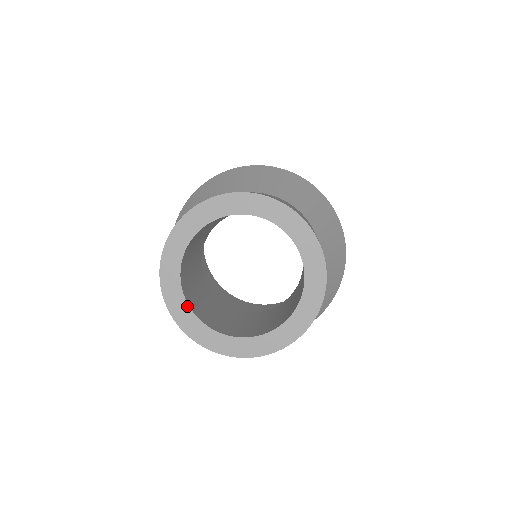
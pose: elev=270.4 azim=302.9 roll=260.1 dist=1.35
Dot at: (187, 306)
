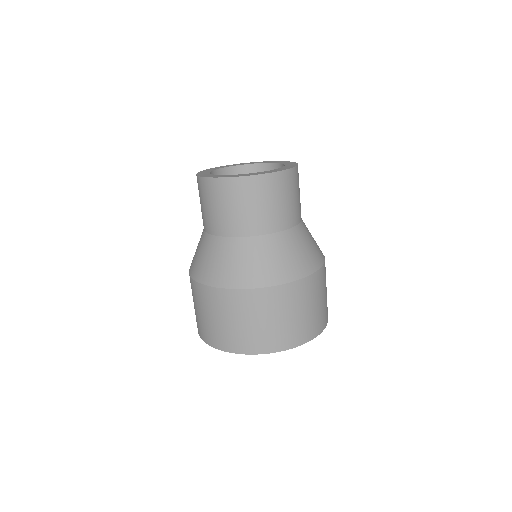
Dot at: (242, 174)
